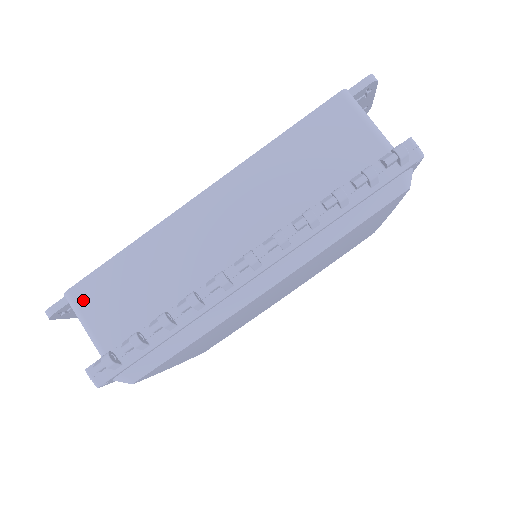
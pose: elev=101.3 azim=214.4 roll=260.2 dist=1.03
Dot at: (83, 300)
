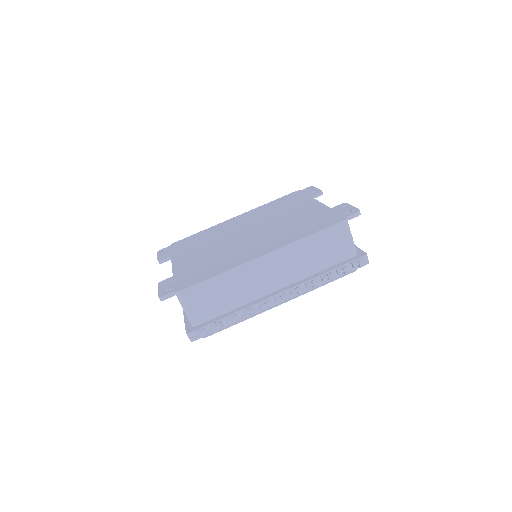
Dot at: (188, 298)
